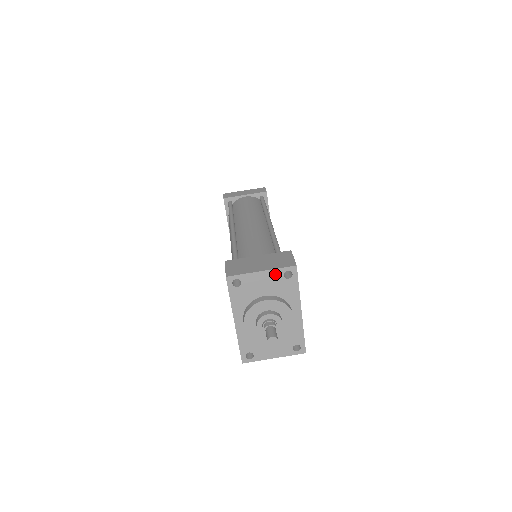
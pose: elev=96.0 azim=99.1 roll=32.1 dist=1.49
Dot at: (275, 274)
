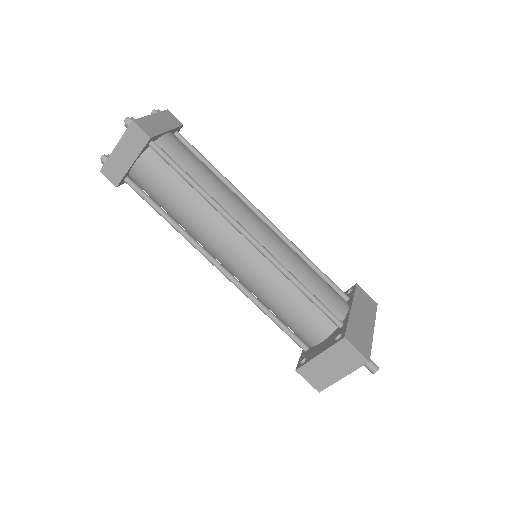
Dot at: (353, 368)
